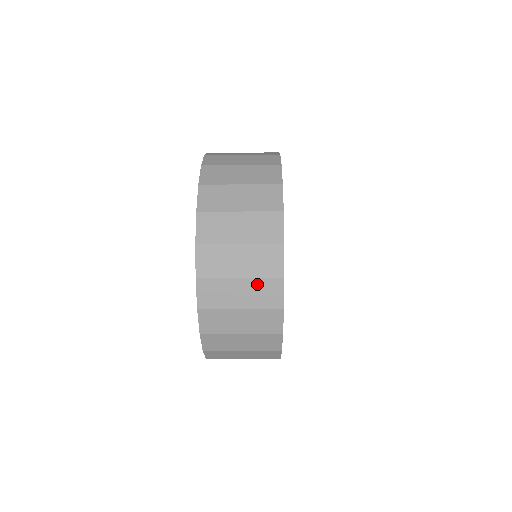
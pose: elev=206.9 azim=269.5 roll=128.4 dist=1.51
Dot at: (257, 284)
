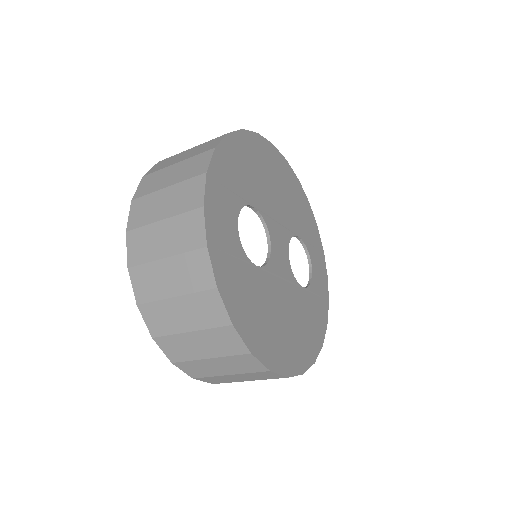
Dot at: (248, 375)
